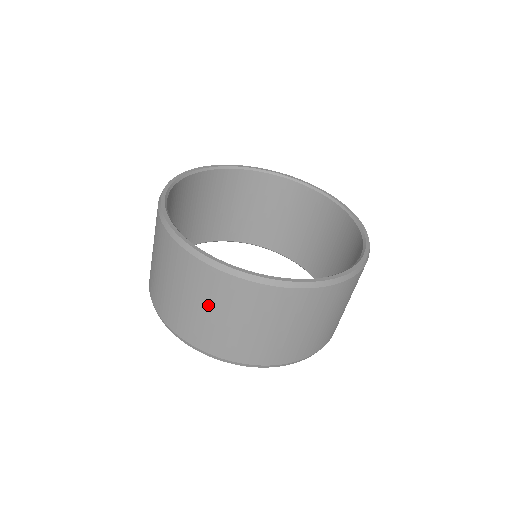
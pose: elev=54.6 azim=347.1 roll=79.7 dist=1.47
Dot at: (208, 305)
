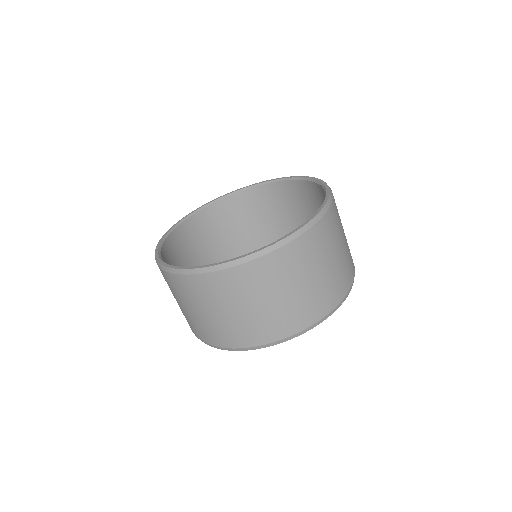
Dot at: (215, 307)
